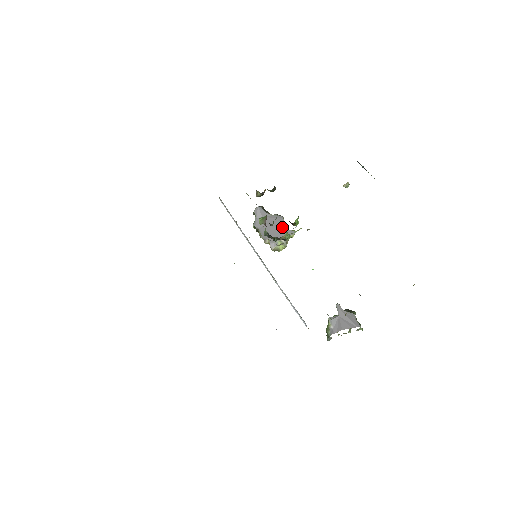
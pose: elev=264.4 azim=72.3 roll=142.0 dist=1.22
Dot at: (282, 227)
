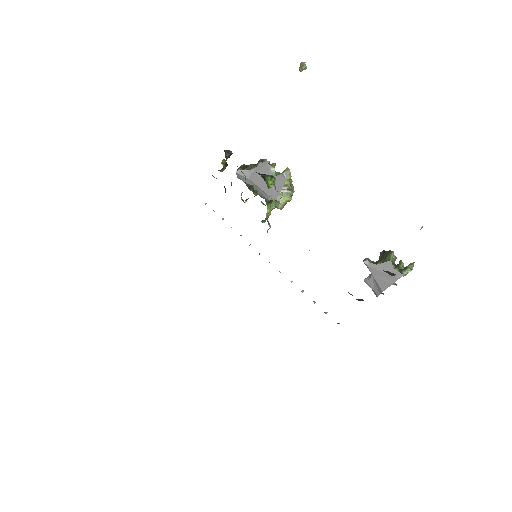
Dot at: occluded
